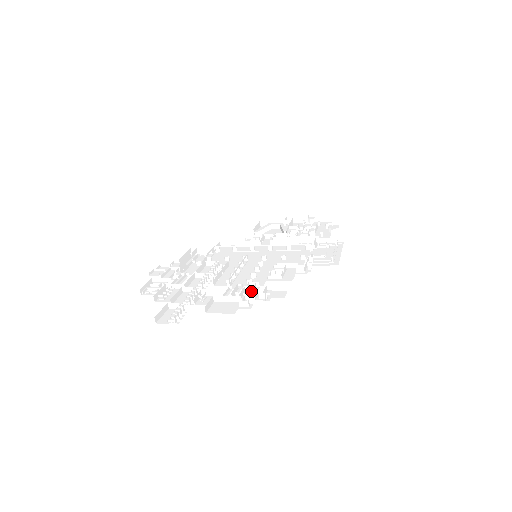
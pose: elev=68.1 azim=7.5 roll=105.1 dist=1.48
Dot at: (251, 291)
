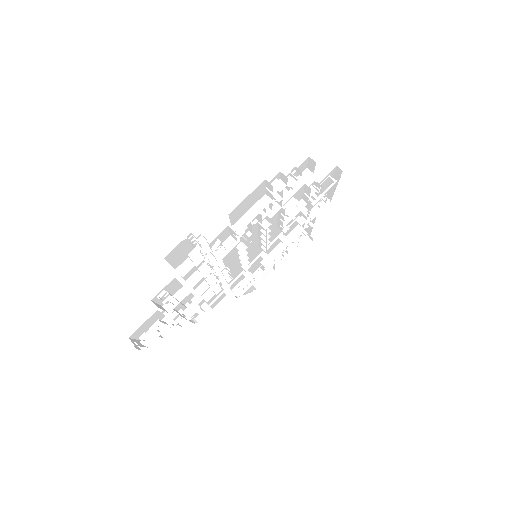
Dot at: occluded
